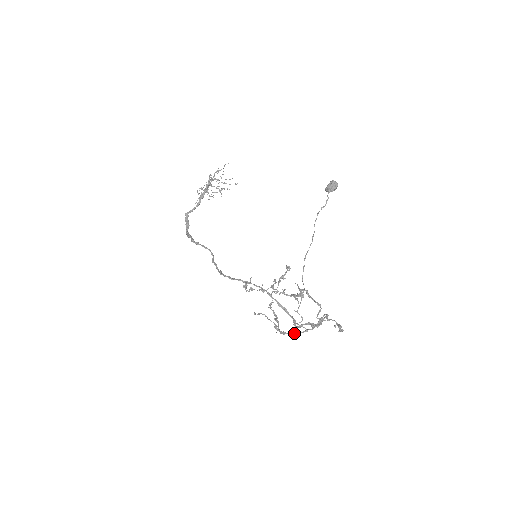
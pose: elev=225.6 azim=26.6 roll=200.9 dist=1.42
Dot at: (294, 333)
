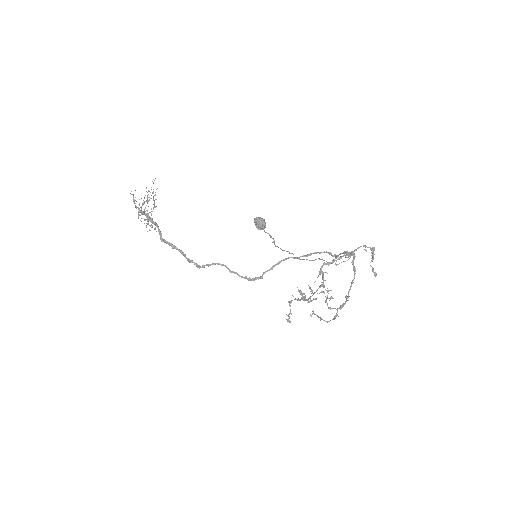
Dot at: (347, 298)
